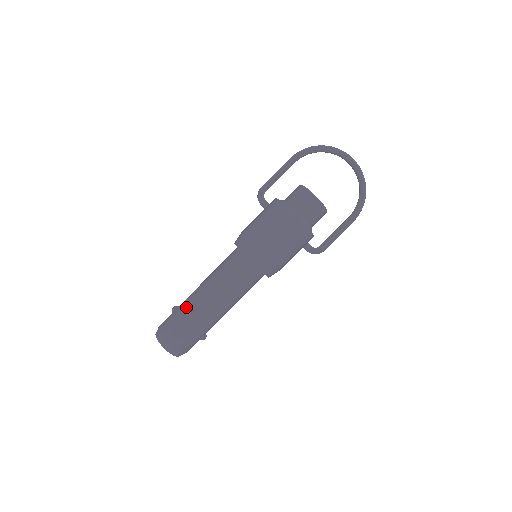
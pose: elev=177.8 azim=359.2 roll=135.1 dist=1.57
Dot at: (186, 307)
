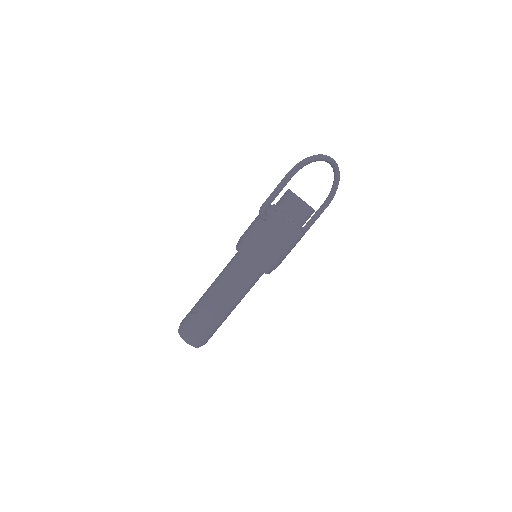
Dot at: (210, 316)
